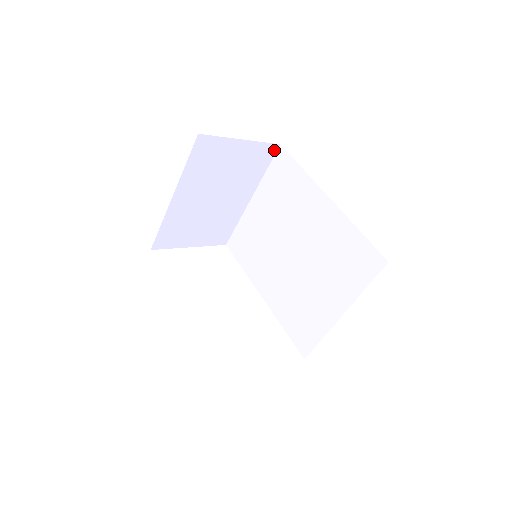
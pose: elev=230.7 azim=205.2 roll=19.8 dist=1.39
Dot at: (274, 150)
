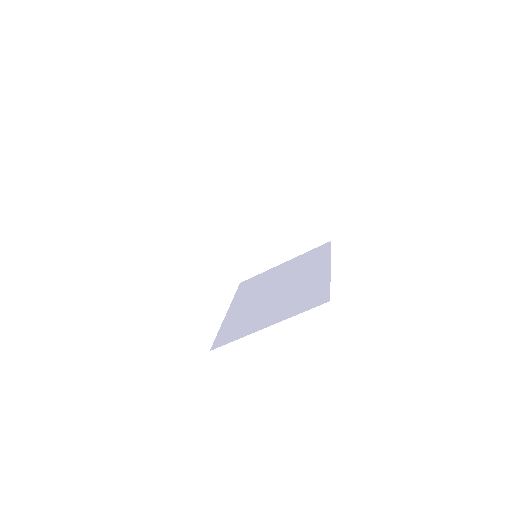
Dot at: (325, 240)
